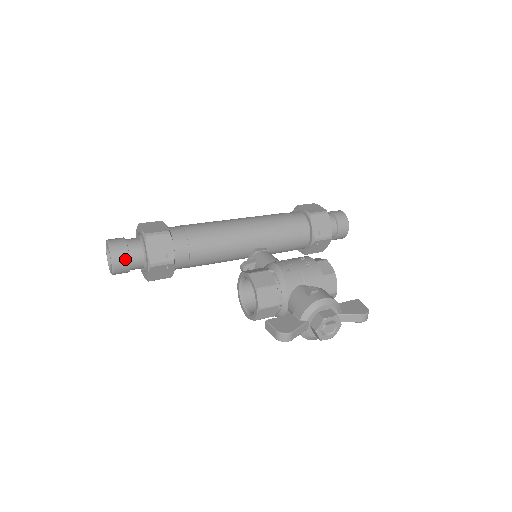
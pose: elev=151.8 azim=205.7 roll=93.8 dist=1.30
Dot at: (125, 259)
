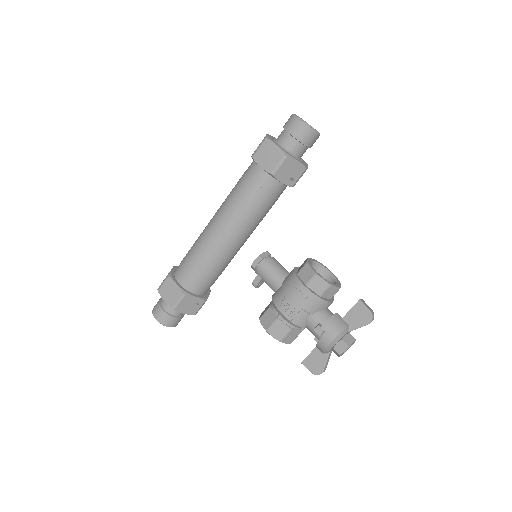
Dot at: (176, 321)
